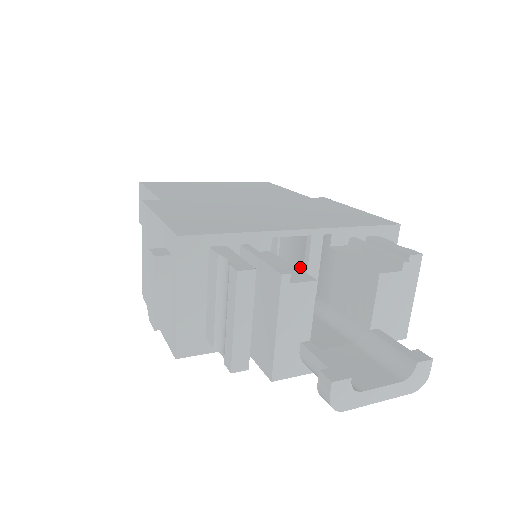
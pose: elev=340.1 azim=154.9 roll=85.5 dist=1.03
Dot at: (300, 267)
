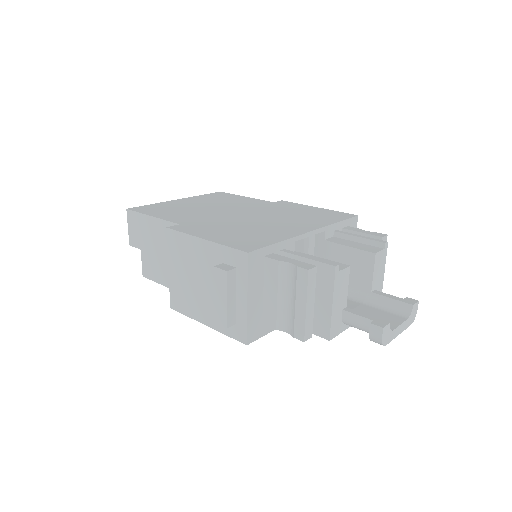
Dot at: occluded
